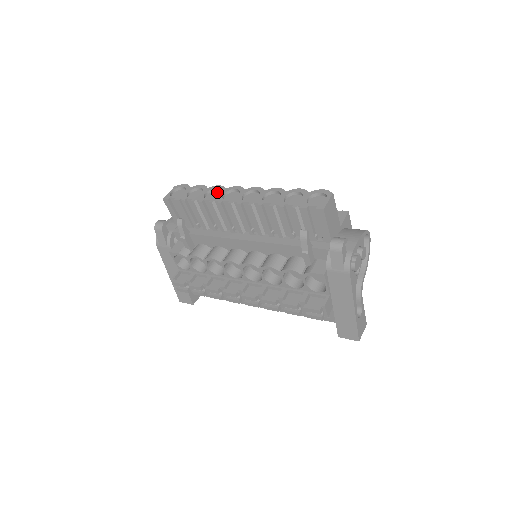
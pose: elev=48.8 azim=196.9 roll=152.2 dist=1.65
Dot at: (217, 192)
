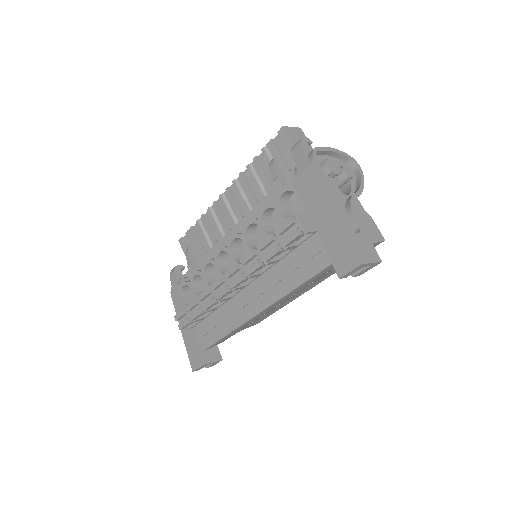
Dot at: occluded
